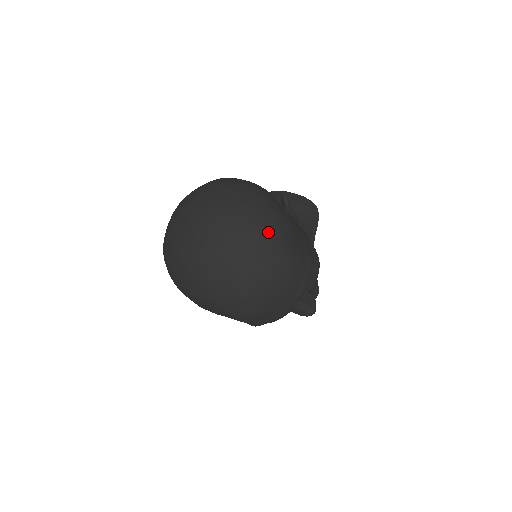
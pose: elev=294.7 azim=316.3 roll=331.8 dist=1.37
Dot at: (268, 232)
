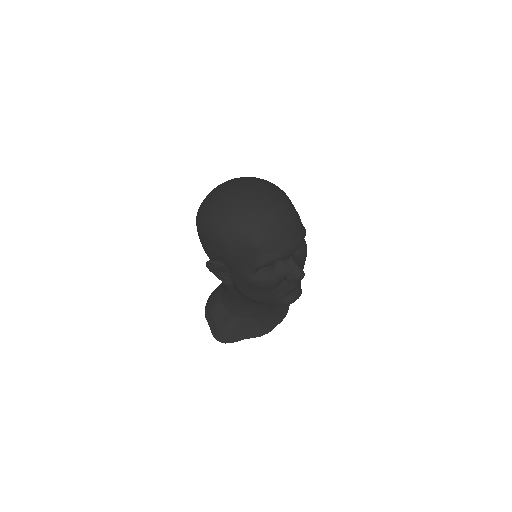
Dot at: (281, 192)
